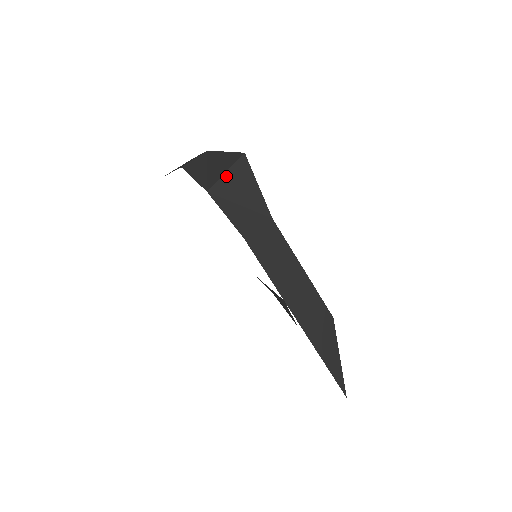
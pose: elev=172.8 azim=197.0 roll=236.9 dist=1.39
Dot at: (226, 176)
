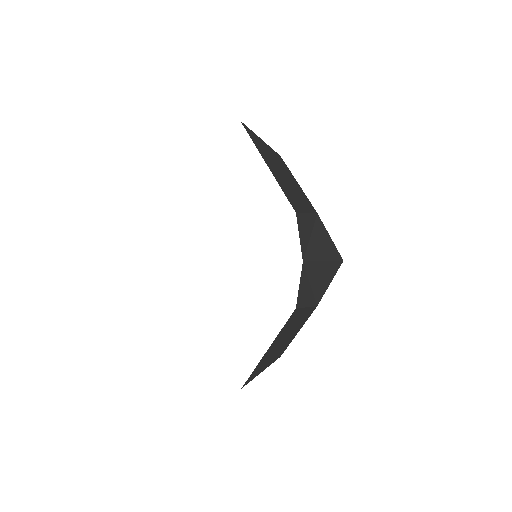
Dot at: (321, 263)
